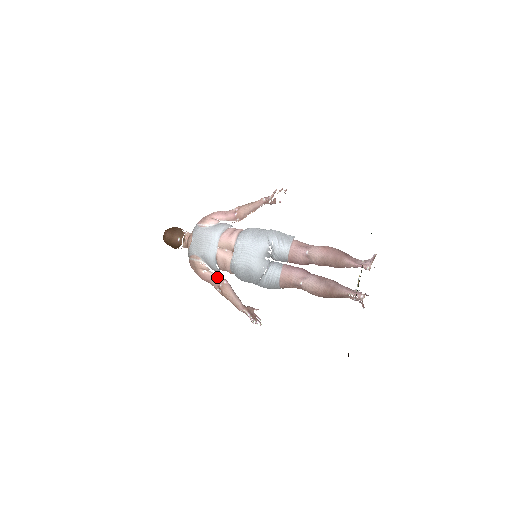
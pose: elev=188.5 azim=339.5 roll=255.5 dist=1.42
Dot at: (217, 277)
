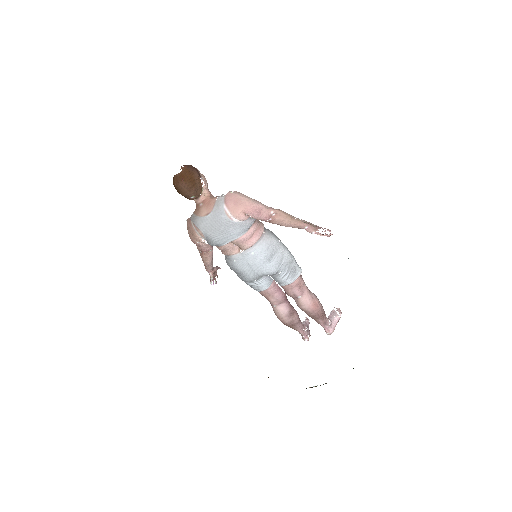
Dot at: (207, 247)
